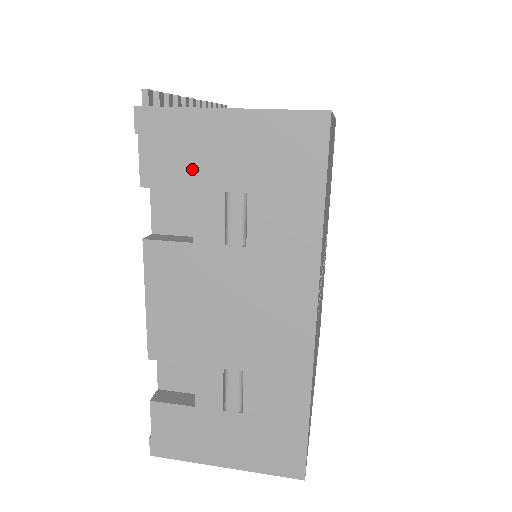
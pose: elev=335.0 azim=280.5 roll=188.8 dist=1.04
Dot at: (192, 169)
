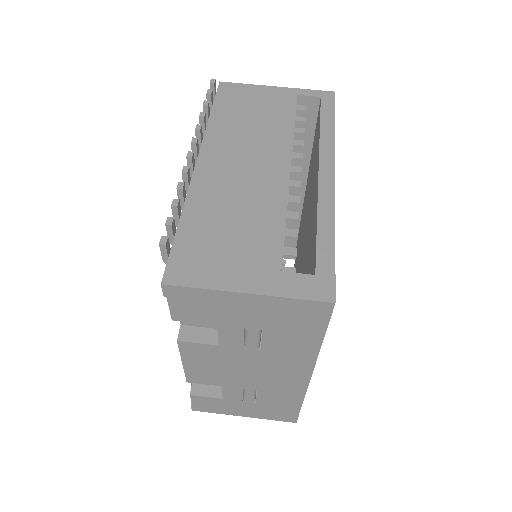
Dot at: (216, 317)
